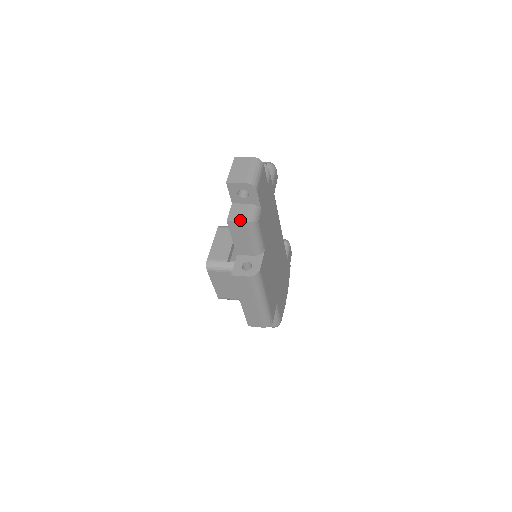
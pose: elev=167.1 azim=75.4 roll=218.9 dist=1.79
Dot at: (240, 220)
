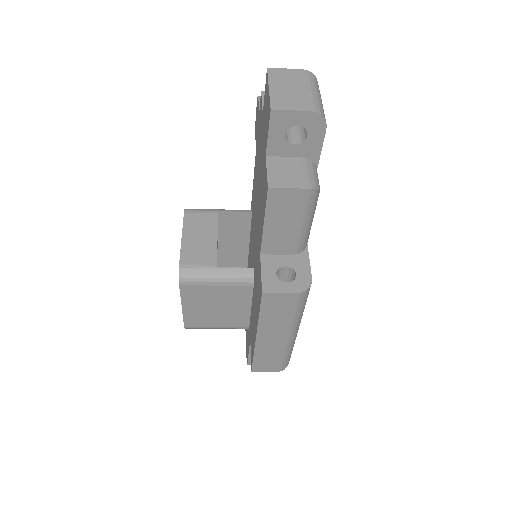
Dot at: (295, 186)
